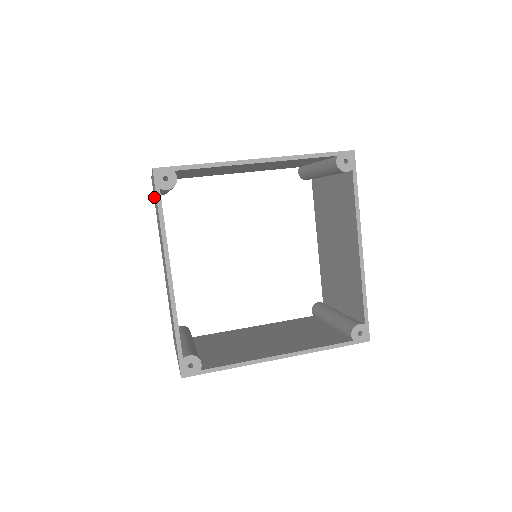
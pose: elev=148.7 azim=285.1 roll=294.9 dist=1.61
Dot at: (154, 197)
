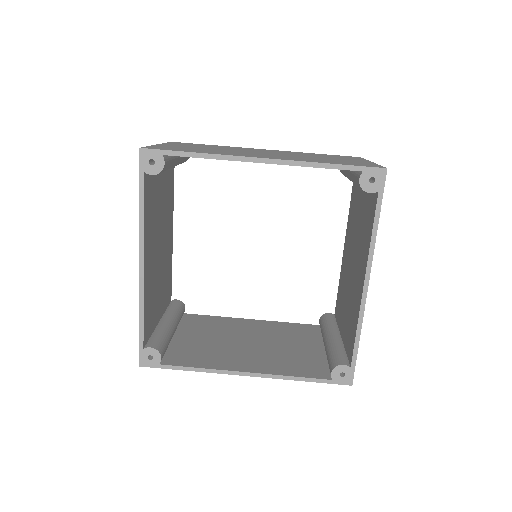
Dot at: occluded
